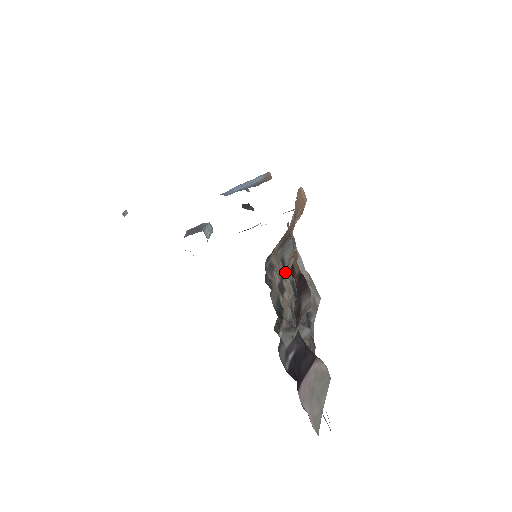
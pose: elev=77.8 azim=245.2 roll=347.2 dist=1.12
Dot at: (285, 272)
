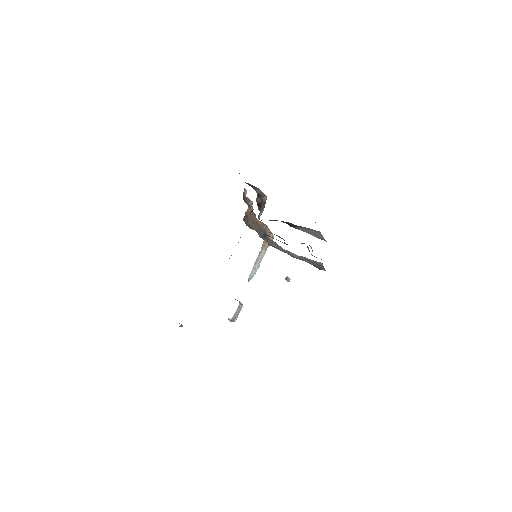
Dot at: occluded
